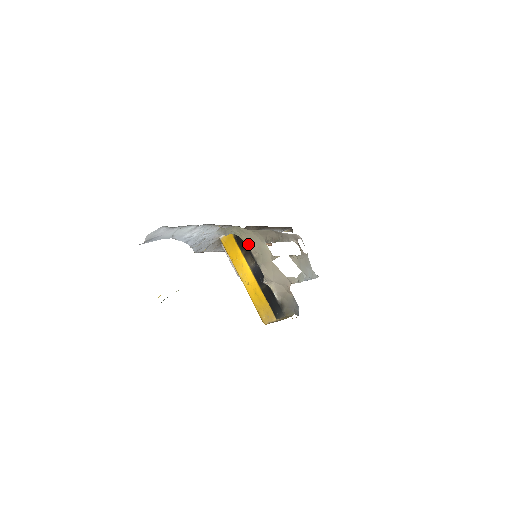
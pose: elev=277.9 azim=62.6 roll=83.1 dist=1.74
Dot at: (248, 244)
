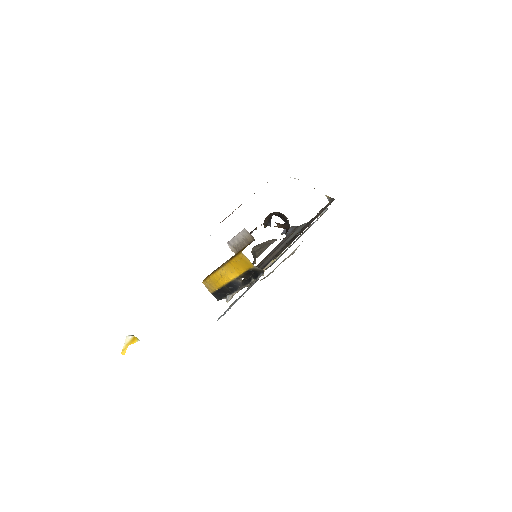
Dot at: occluded
